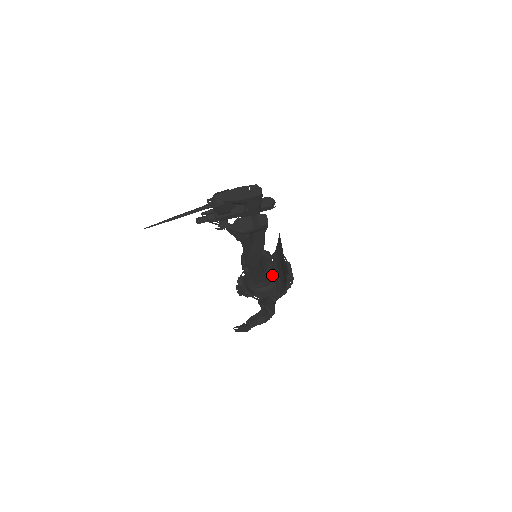
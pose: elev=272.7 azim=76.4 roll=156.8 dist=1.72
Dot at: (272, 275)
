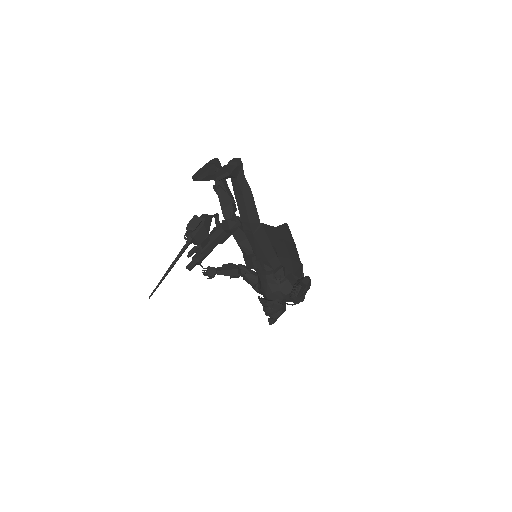
Dot at: occluded
